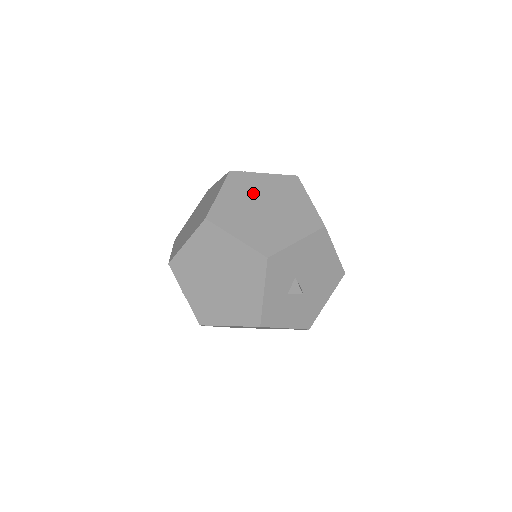
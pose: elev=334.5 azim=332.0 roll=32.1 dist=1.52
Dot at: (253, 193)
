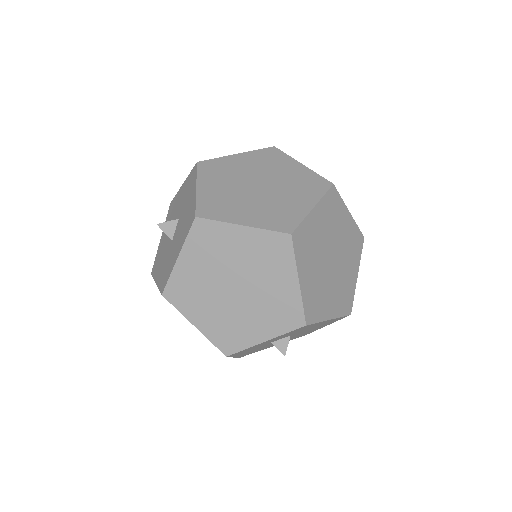
Dot at: (334, 232)
